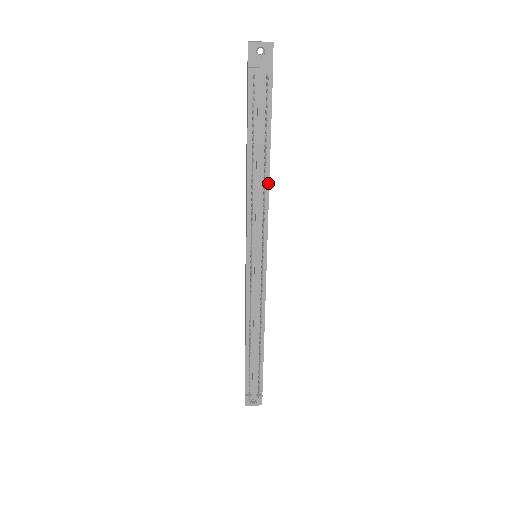
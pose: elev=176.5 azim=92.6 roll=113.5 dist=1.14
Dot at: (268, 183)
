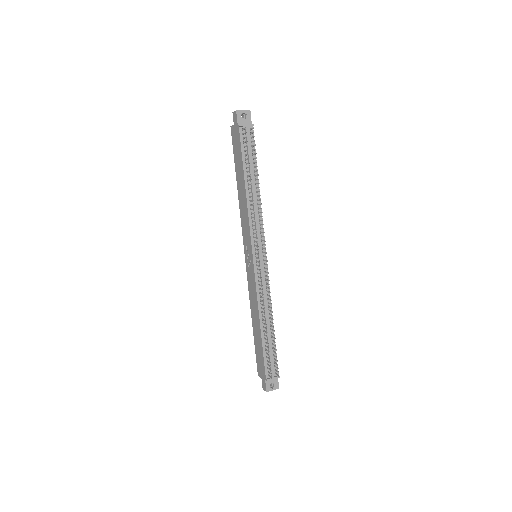
Dot at: (259, 197)
